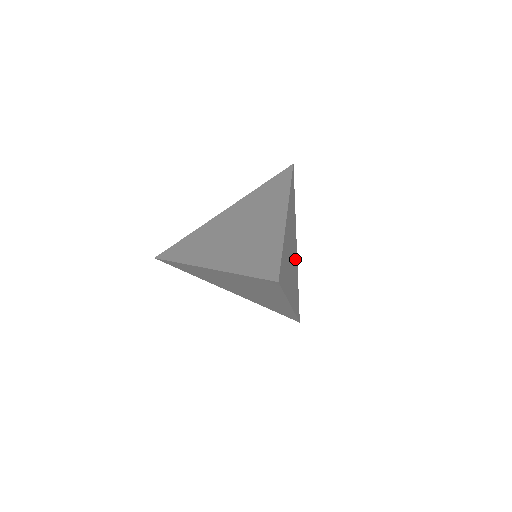
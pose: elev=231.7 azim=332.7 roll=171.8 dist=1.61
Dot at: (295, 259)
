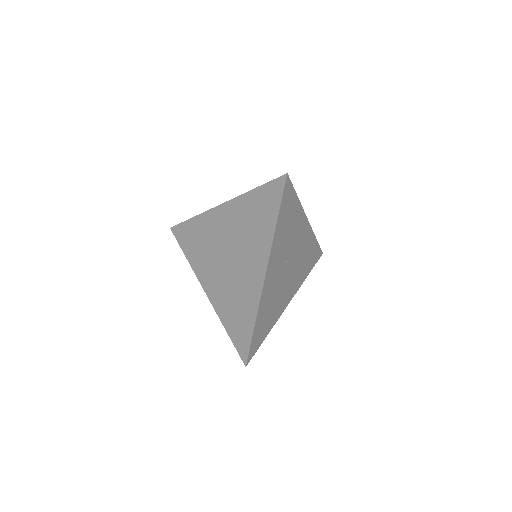
Dot at: (284, 296)
